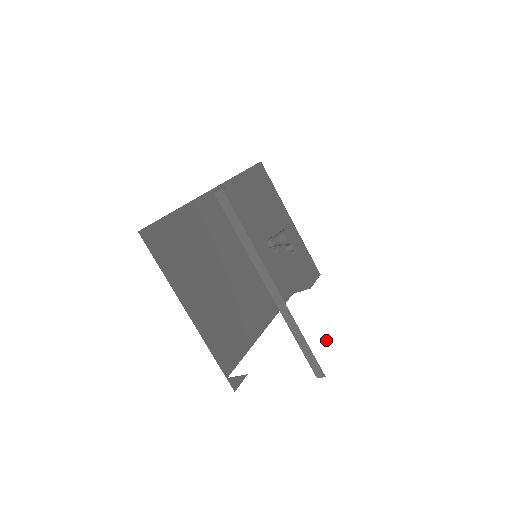
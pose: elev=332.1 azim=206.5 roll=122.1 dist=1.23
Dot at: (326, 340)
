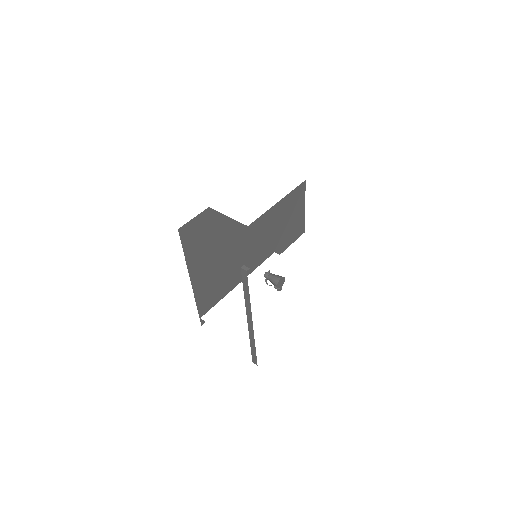
Dot at: (271, 339)
